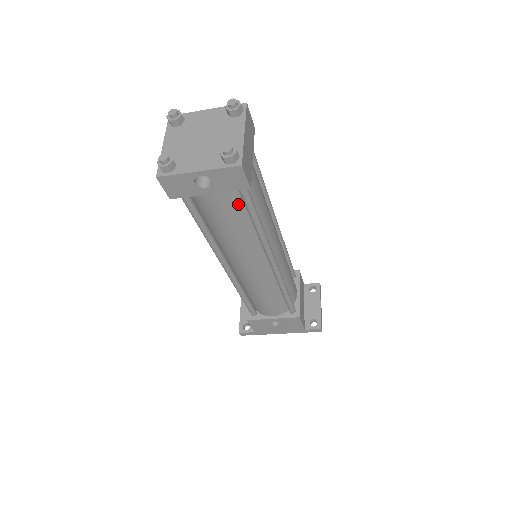
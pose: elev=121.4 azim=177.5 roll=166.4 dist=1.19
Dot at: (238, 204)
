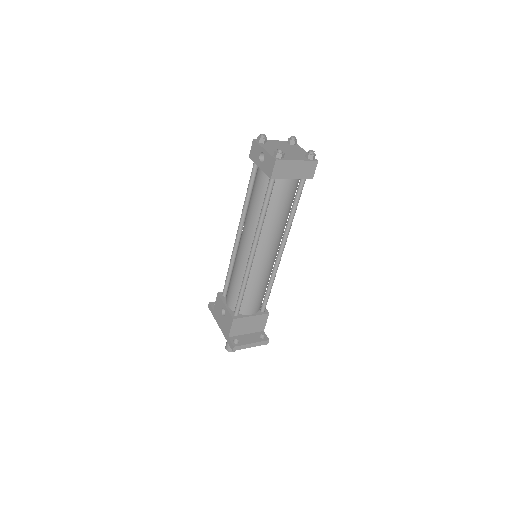
Dot at: (265, 190)
